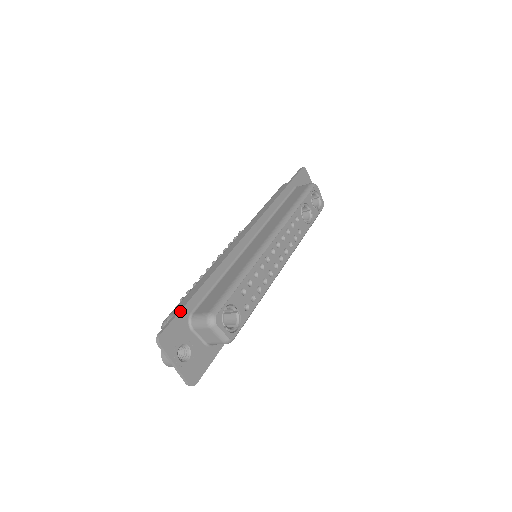
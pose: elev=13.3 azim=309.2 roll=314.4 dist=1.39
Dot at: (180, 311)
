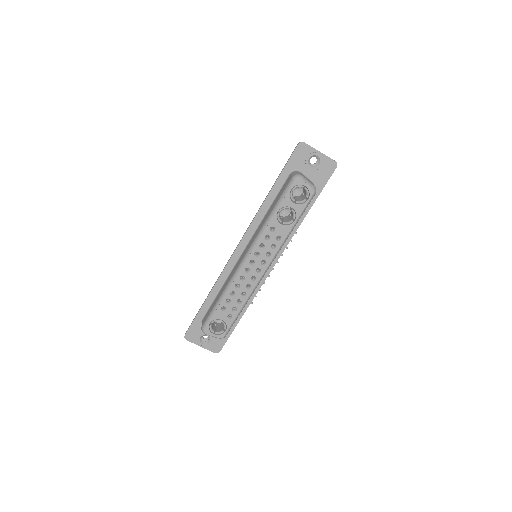
Dot at: (194, 320)
